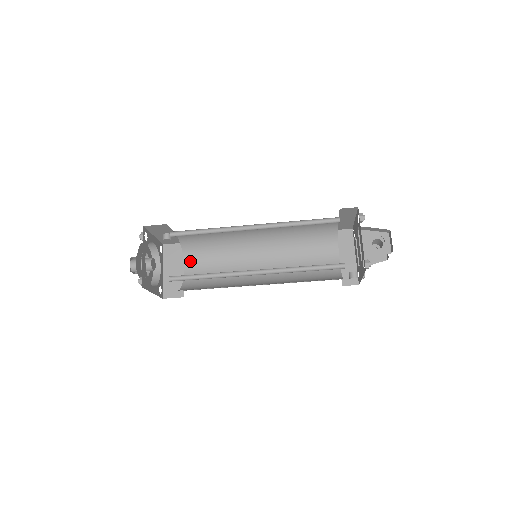
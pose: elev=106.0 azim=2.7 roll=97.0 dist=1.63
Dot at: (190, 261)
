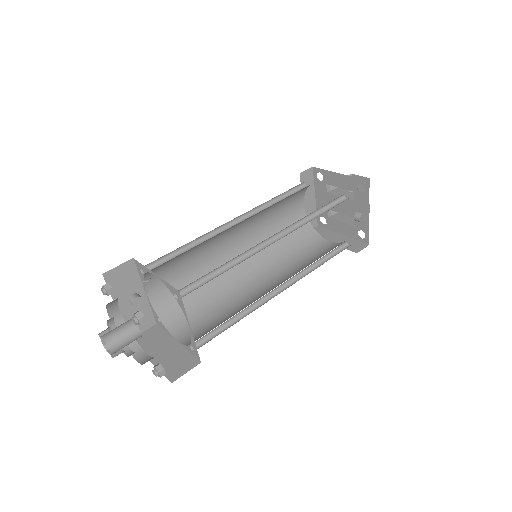
Dot at: (179, 329)
